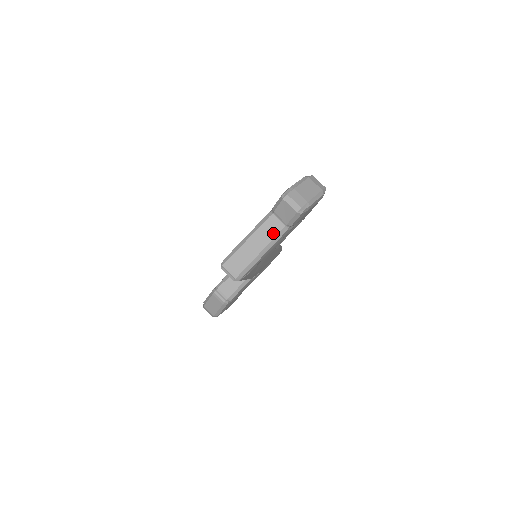
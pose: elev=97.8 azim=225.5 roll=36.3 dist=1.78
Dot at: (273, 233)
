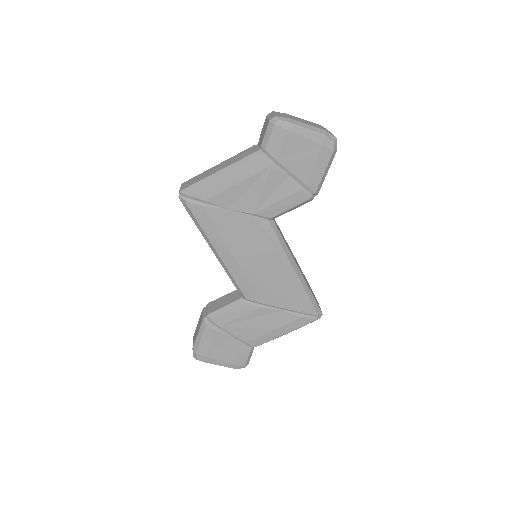
Dot at: (244, 156)
